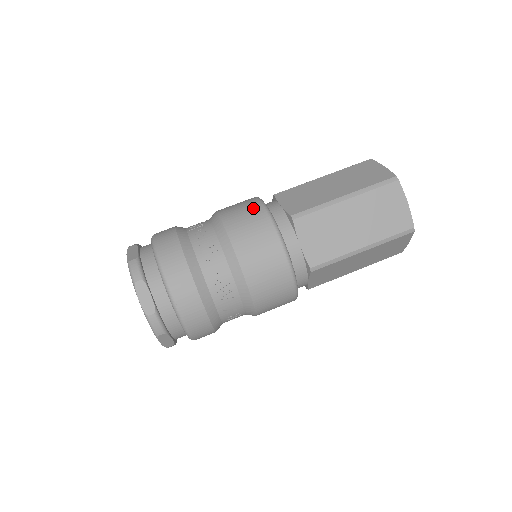
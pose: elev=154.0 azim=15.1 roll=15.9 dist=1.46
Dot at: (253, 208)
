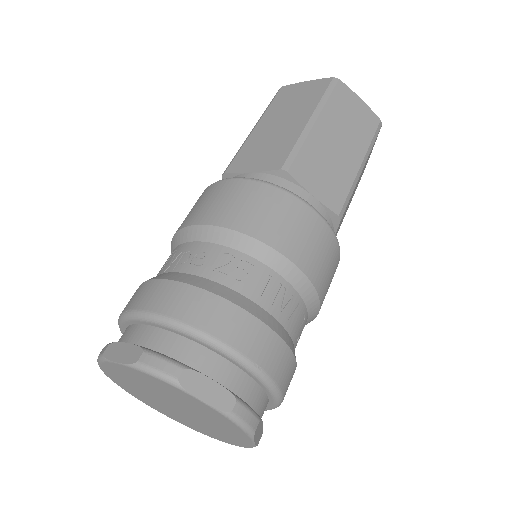
Dot at: (232, 188)
